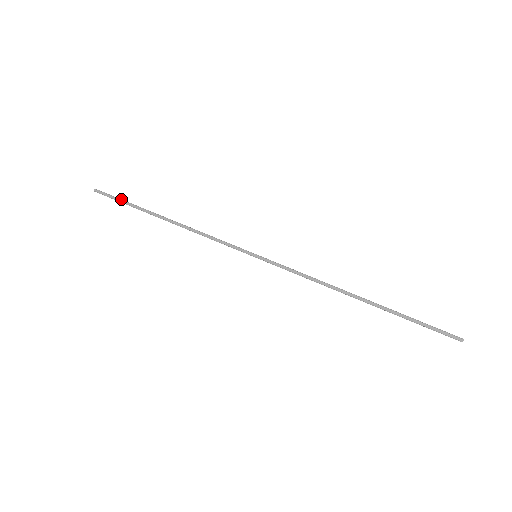
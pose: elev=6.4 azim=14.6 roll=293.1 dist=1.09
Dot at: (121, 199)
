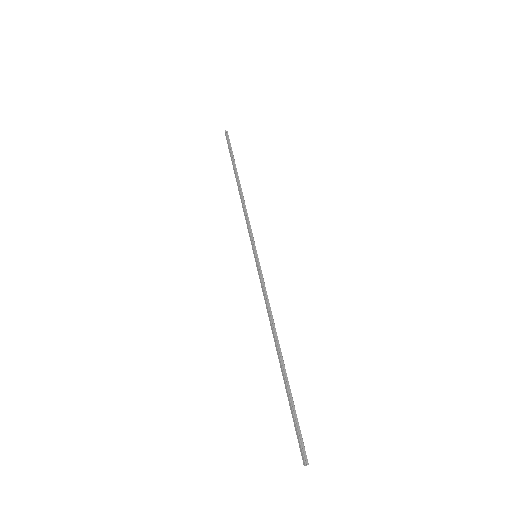
Dot at: (230, 148)
